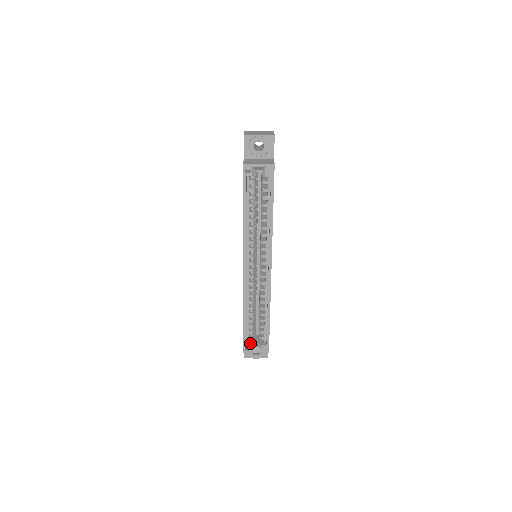
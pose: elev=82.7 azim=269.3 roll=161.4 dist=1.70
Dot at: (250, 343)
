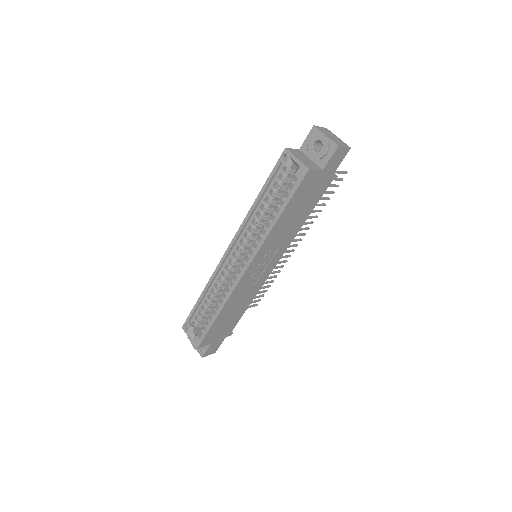
Dot at: (192, 325)
